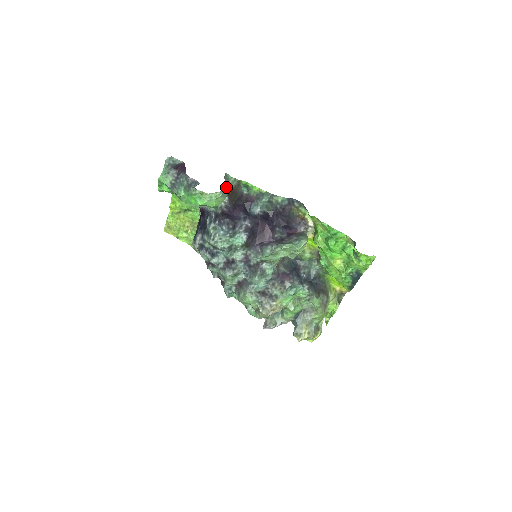
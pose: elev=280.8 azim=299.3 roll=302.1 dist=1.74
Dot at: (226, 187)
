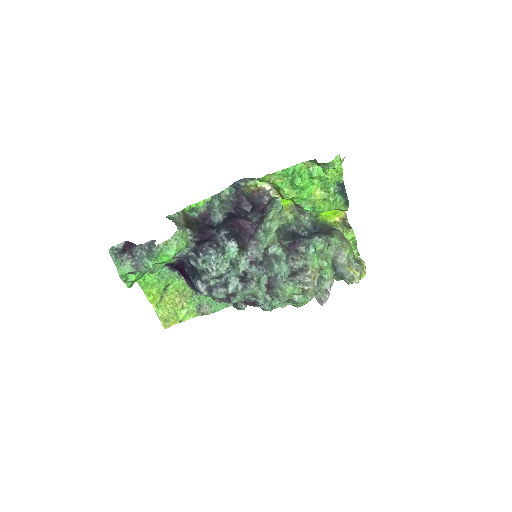
Dot at: (178, 223)
